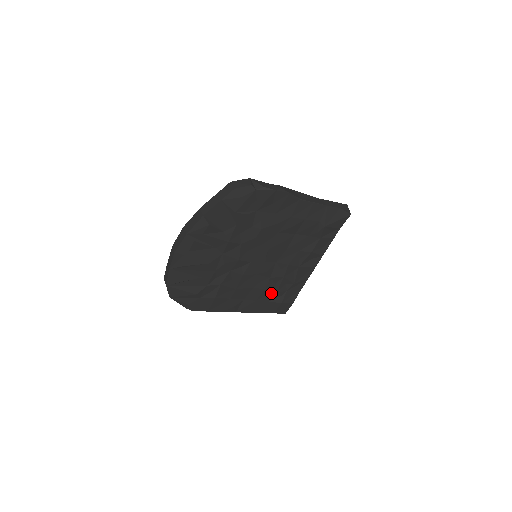
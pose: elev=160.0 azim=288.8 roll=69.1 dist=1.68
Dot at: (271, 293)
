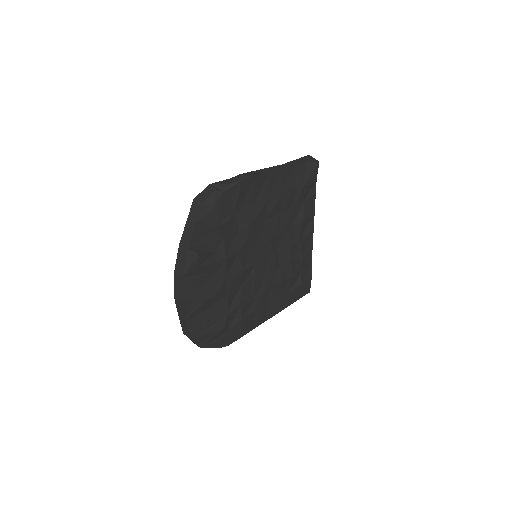
Dot at: (288, 282)
